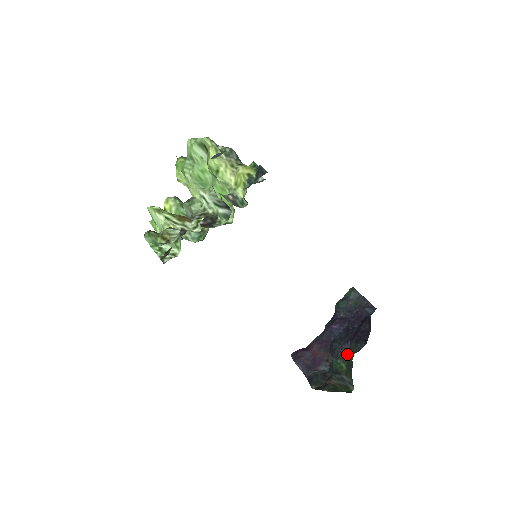
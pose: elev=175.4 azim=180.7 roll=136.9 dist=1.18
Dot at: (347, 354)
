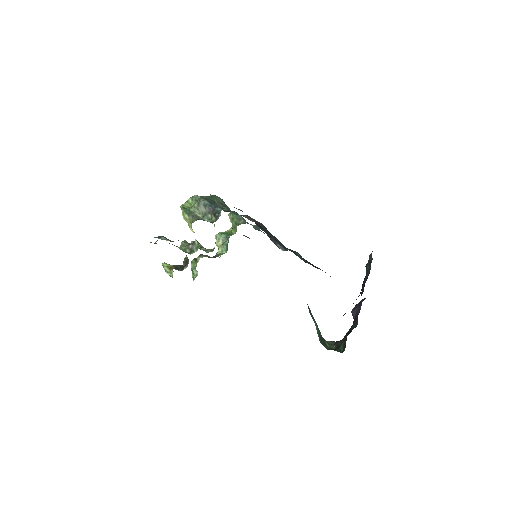
Dot at: occluded
